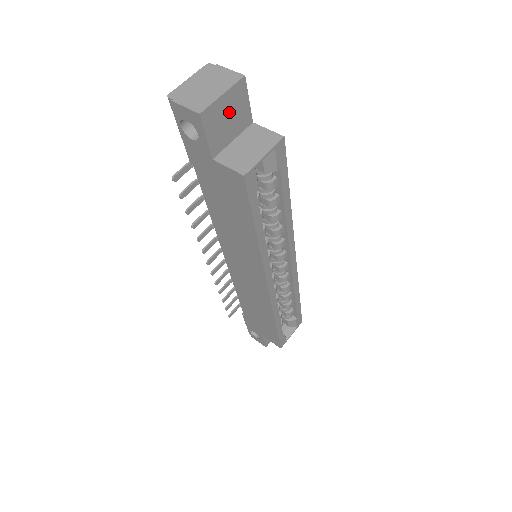
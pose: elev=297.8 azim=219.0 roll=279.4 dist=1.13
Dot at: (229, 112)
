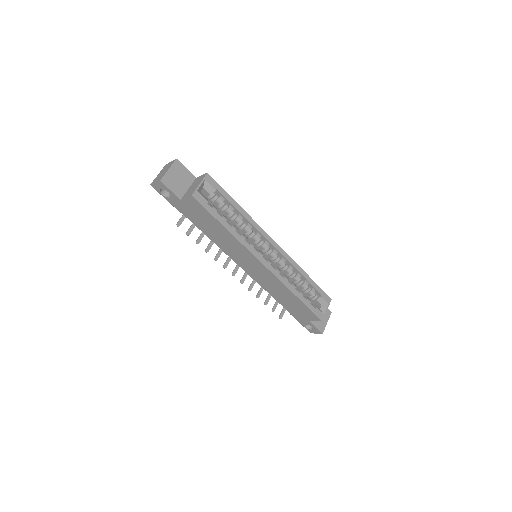
Dot at: (177, 176)
